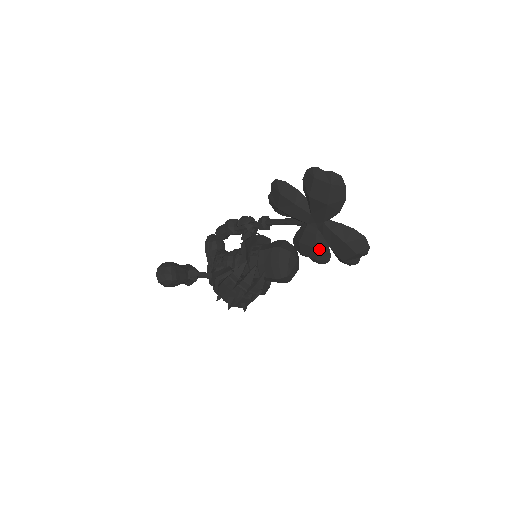
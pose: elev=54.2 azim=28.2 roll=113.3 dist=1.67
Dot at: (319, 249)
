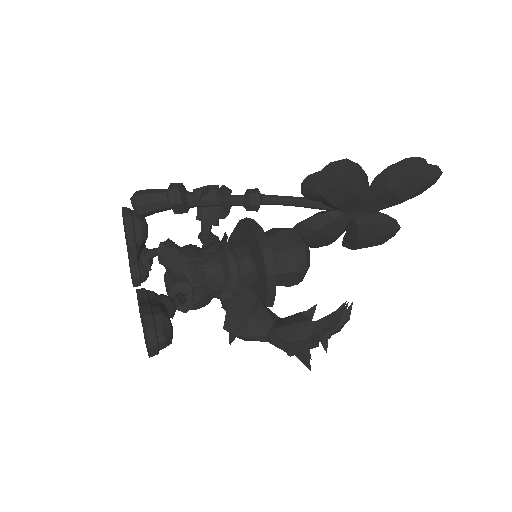
Dot at: (335, 238)
